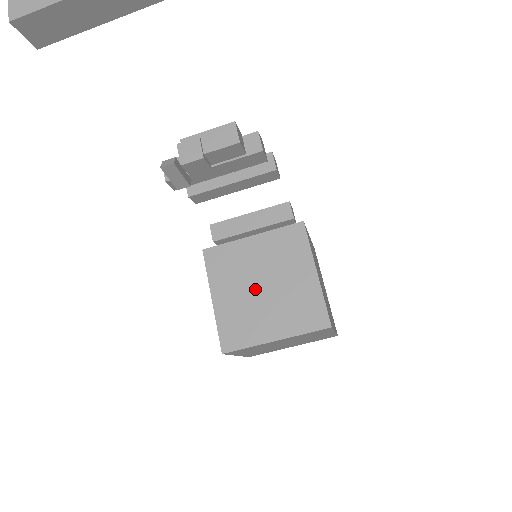
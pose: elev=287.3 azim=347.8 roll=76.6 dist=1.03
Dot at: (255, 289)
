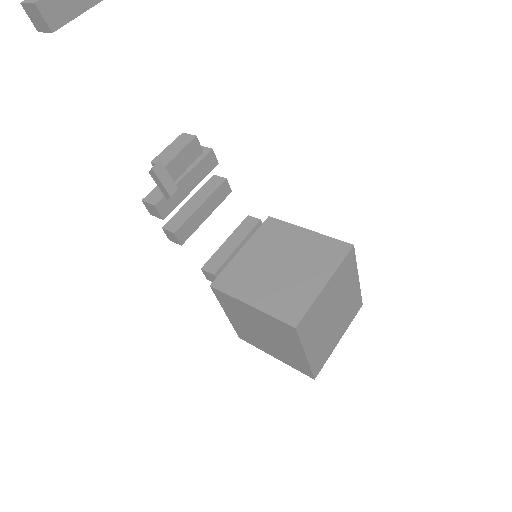
Dot at: (276, 272)
